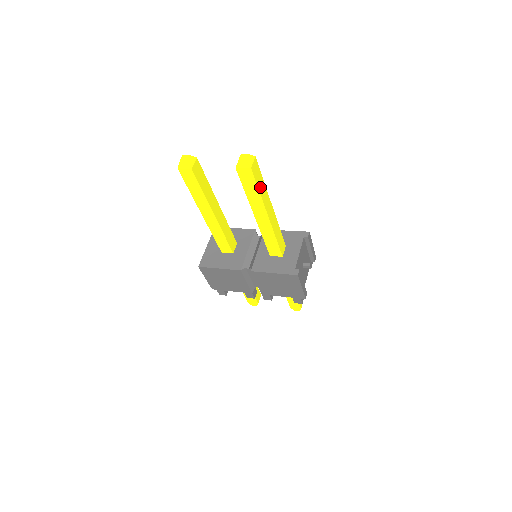
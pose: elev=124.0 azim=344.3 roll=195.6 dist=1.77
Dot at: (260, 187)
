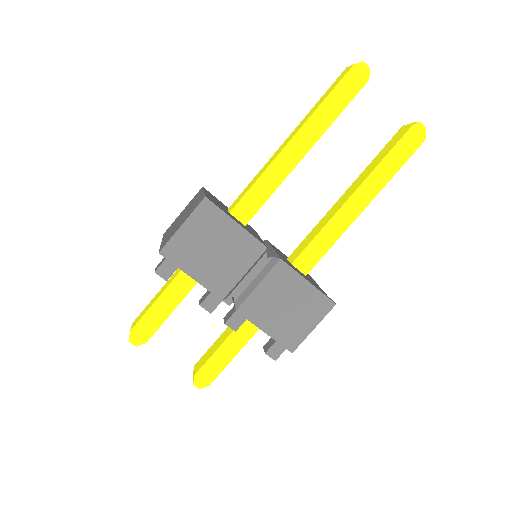
Dot at: (396, 169)
